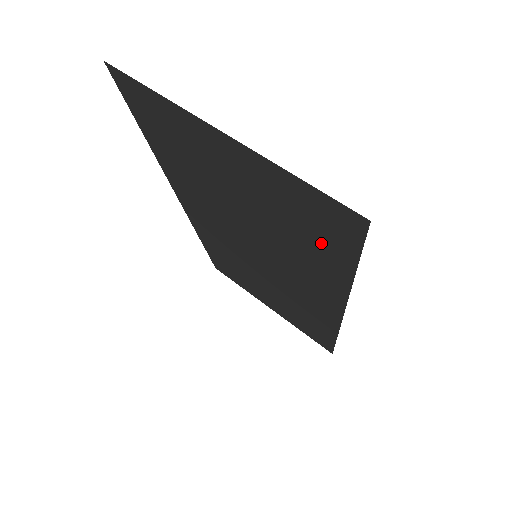
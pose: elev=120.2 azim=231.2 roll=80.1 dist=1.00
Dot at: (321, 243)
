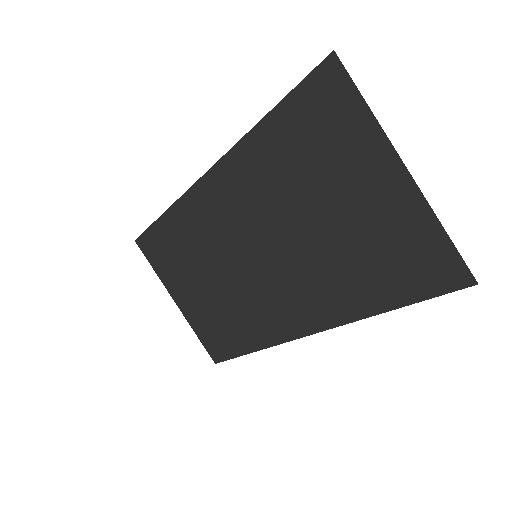
Dot at: (388, 278)
